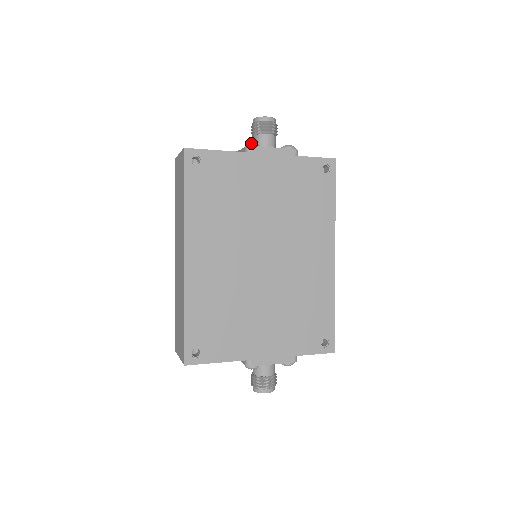
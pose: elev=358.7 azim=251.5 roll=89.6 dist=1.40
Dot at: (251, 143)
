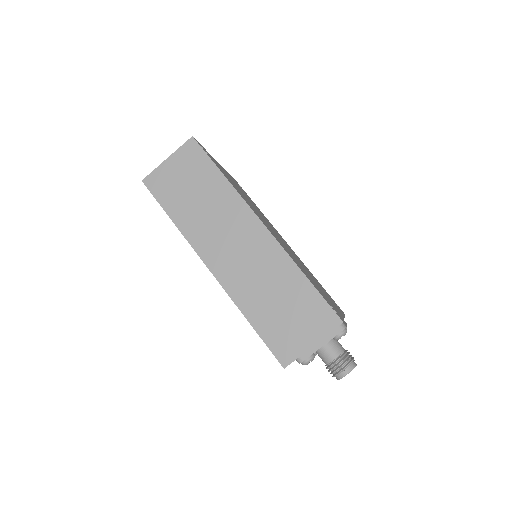
Dot at: occluded
